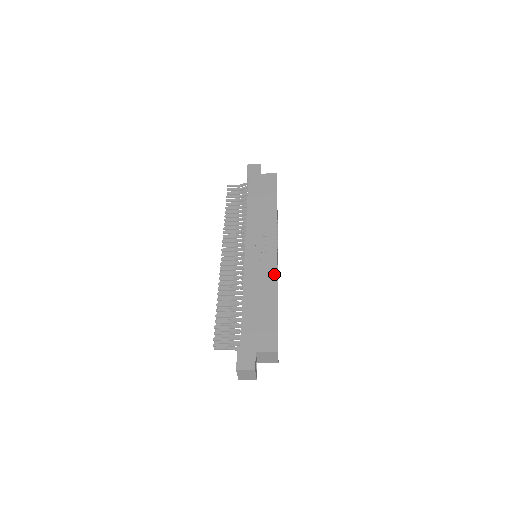
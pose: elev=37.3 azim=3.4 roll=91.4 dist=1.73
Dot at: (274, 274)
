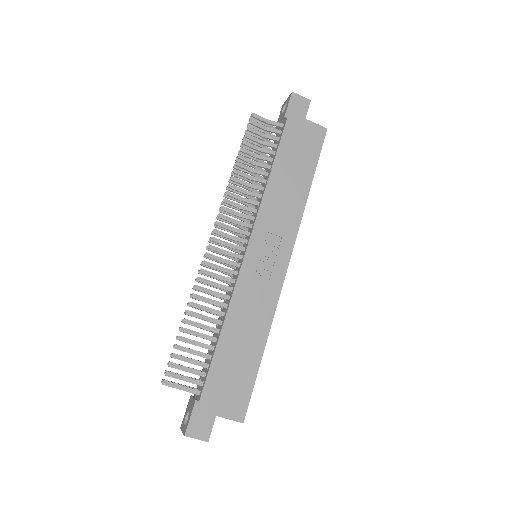
Dot at: (273, 304)
